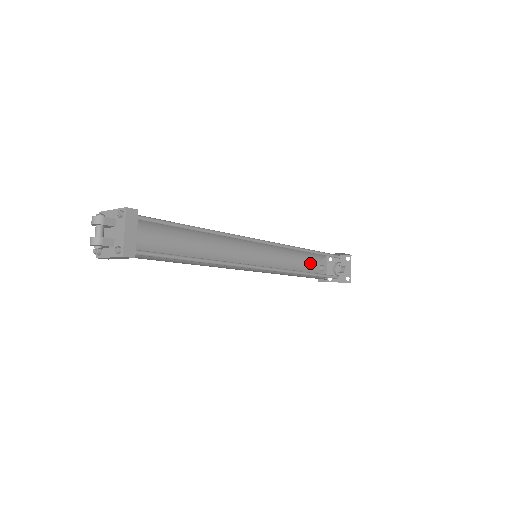
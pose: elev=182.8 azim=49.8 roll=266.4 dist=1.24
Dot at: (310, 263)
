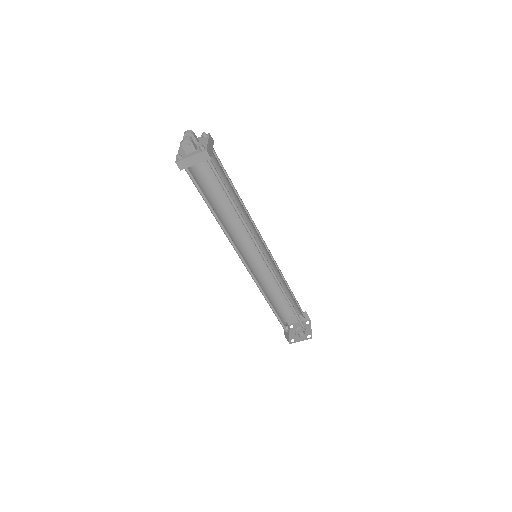
Dot at: (279, 315)
